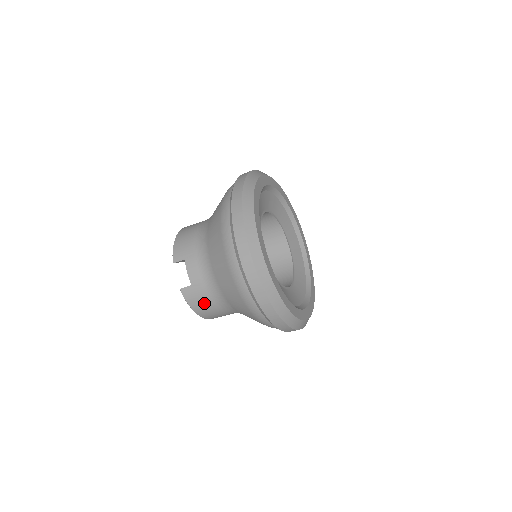
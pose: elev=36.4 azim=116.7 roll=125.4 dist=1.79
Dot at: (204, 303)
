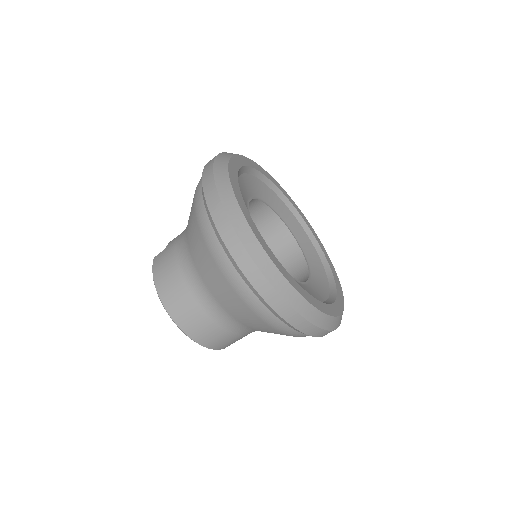
Dot at: (168, 266)
